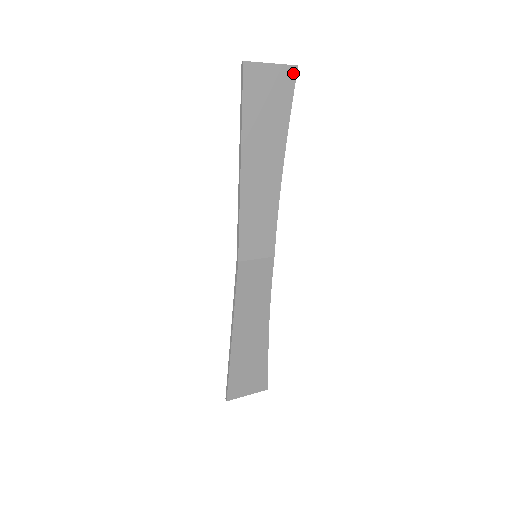
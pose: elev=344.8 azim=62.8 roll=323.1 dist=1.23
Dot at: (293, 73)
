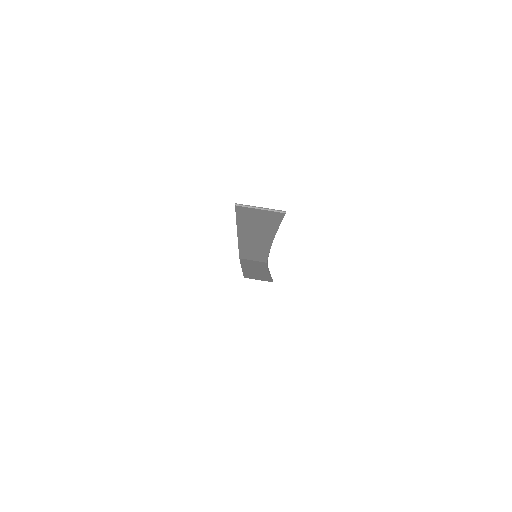
Dot at: (281, 215)
